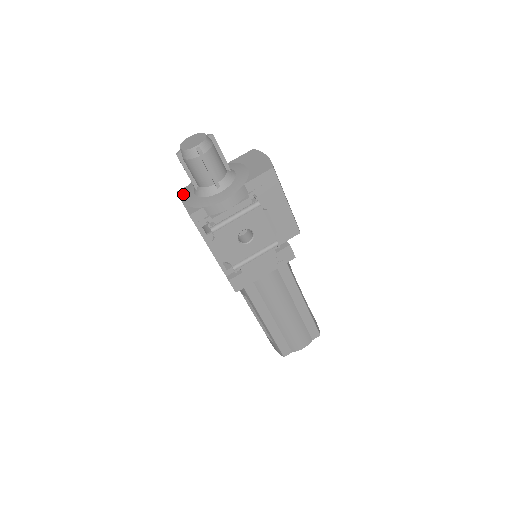
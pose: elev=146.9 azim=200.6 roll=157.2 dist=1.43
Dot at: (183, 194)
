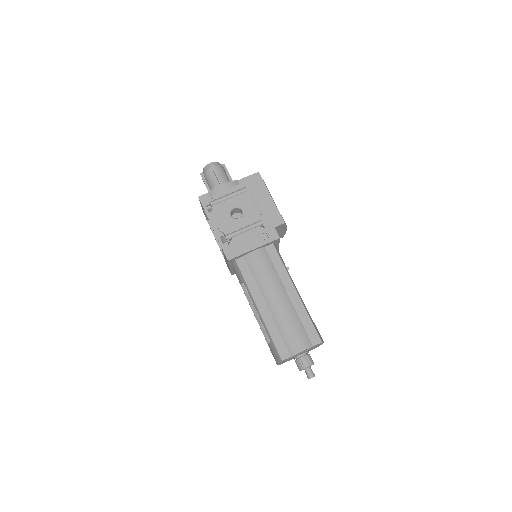
Dot at: occluded
